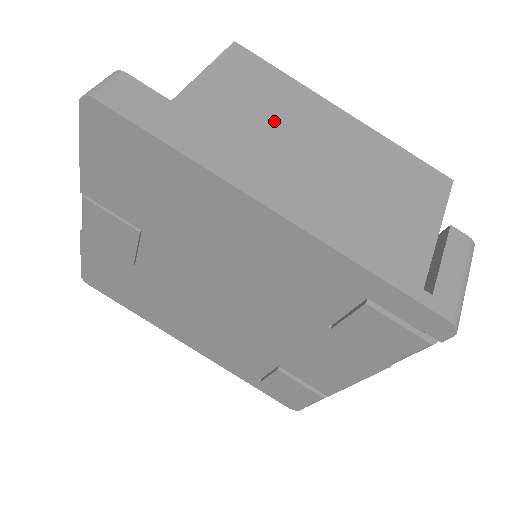
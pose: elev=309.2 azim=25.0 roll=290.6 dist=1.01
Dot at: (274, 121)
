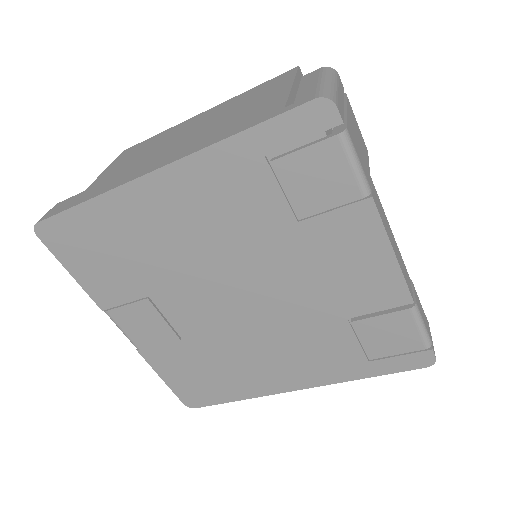
Dot at: (153, 149)
